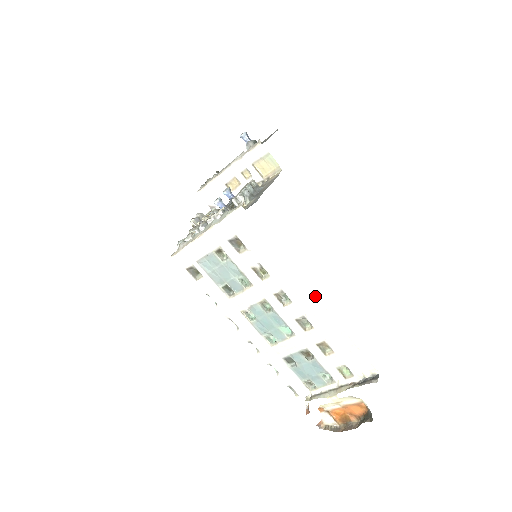
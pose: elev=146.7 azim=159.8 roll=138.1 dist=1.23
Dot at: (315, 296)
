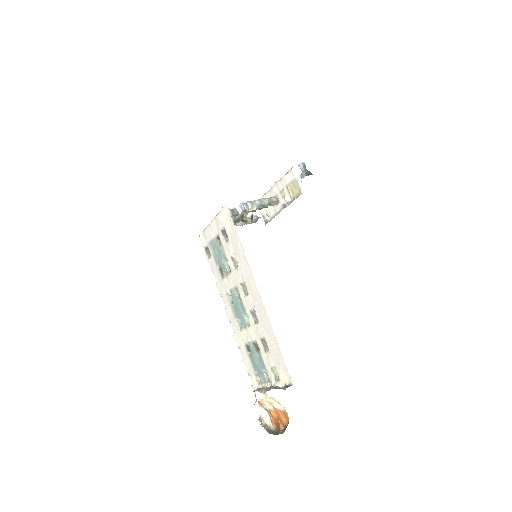
Dot at: occluded
